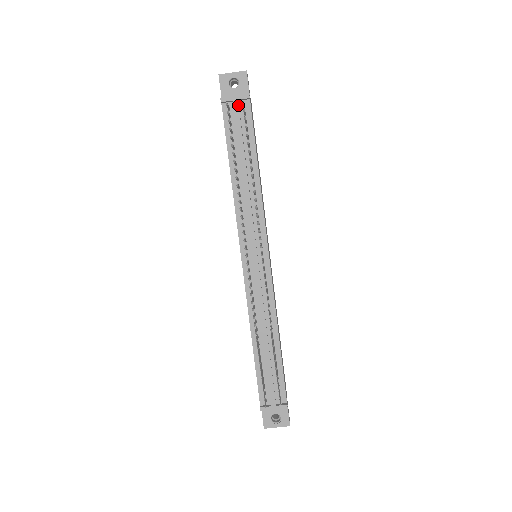
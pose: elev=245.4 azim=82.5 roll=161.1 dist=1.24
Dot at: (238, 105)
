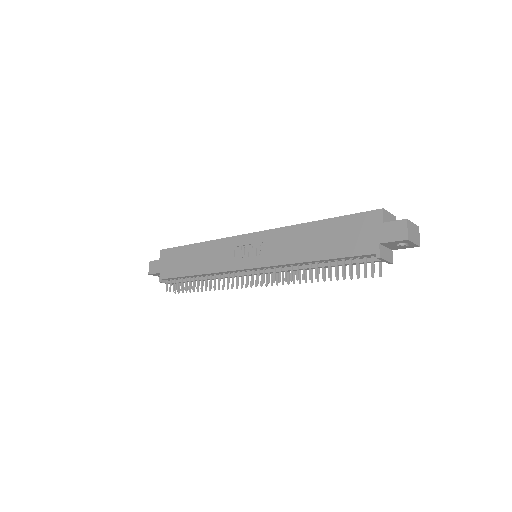
Dot at: (379, 262)
